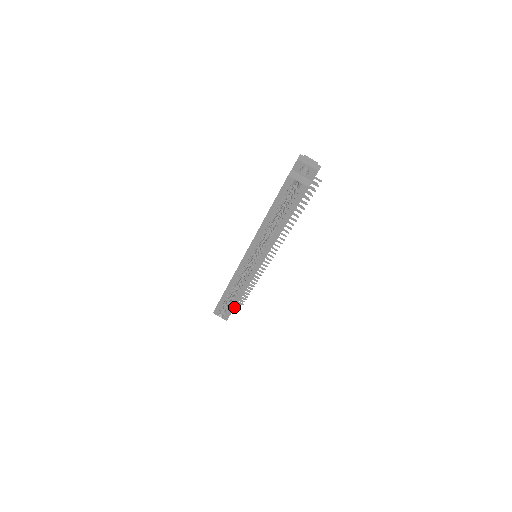
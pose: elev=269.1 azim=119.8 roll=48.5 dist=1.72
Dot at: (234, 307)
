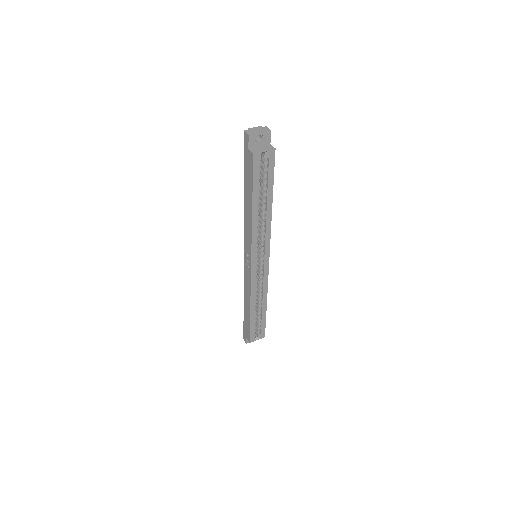
Dot at: (265, 318)
